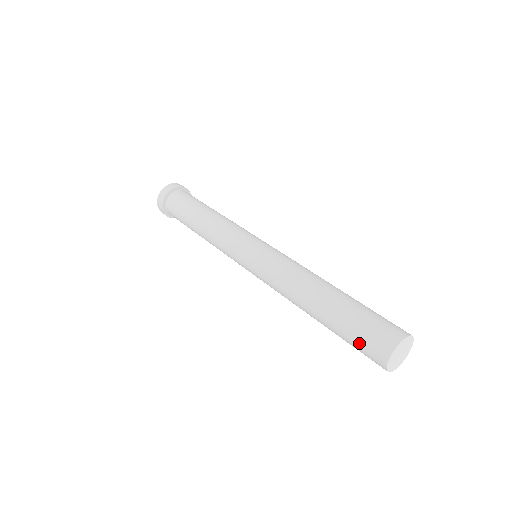
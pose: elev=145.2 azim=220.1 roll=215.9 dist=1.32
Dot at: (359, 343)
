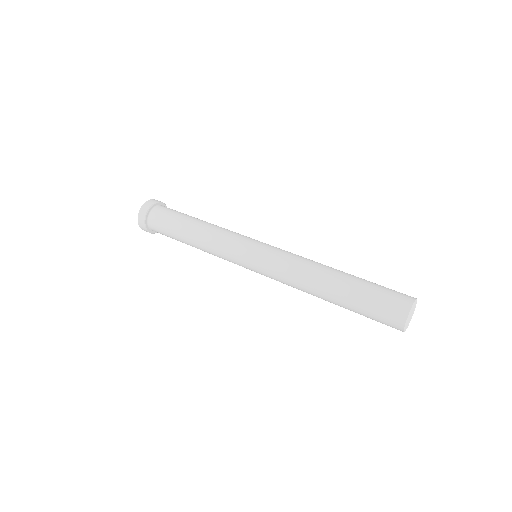
Dot at: (381, 300)
